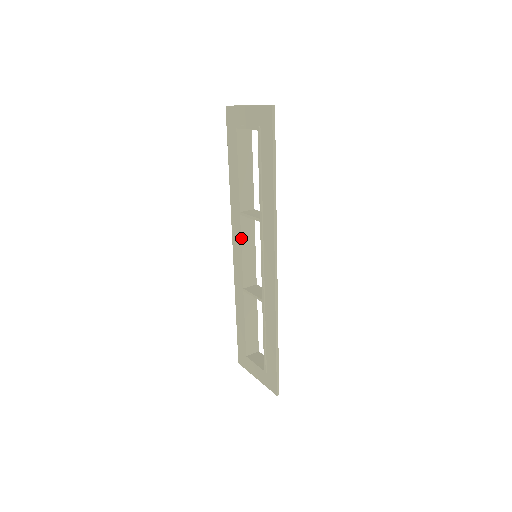
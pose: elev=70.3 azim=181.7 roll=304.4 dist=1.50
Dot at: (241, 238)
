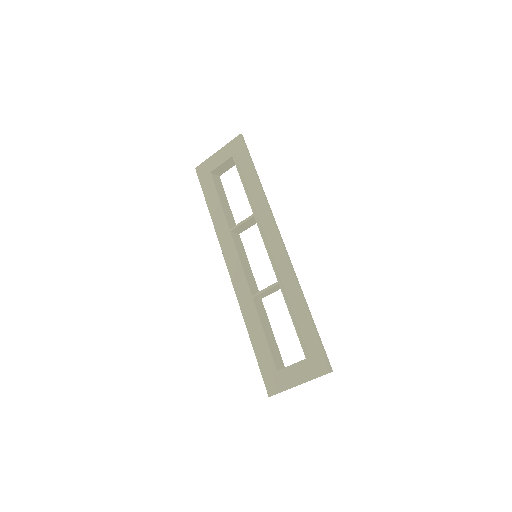
Dot at: (236, 250)
